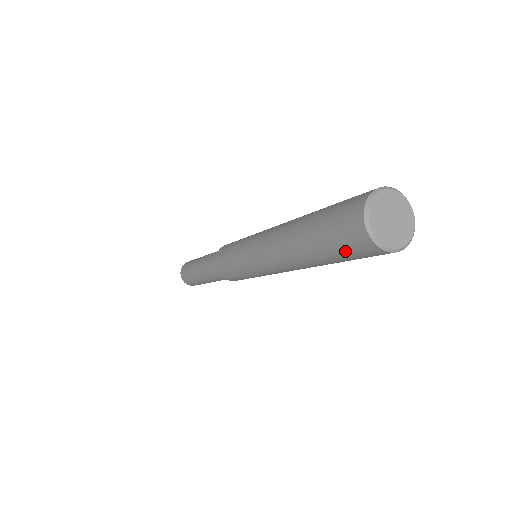
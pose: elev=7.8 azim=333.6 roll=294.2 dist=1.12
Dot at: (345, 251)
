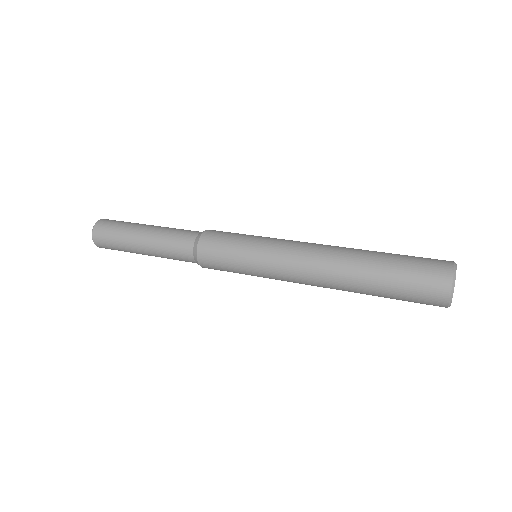
Dot at: occluded
